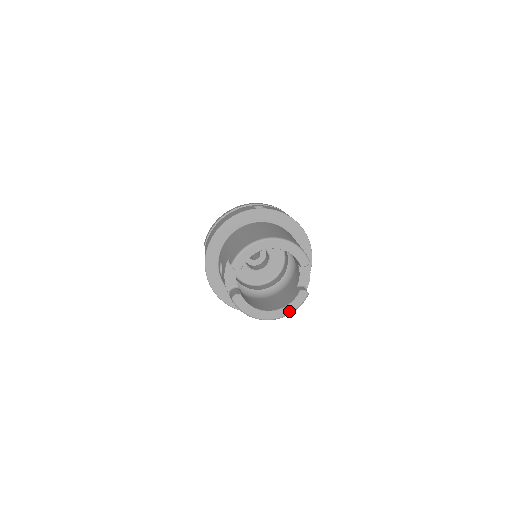
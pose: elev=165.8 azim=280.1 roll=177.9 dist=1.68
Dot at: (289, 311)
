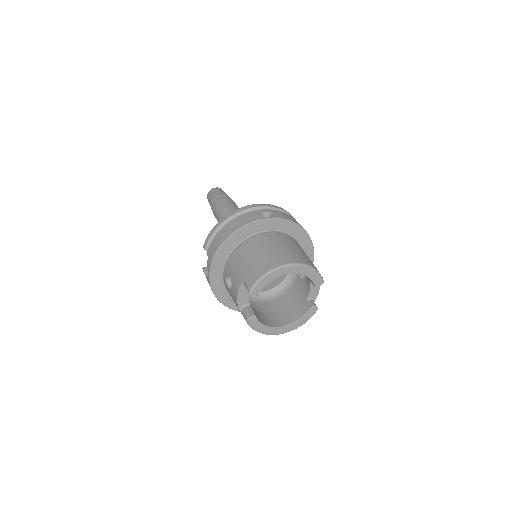
Dot at: (299, 325)
